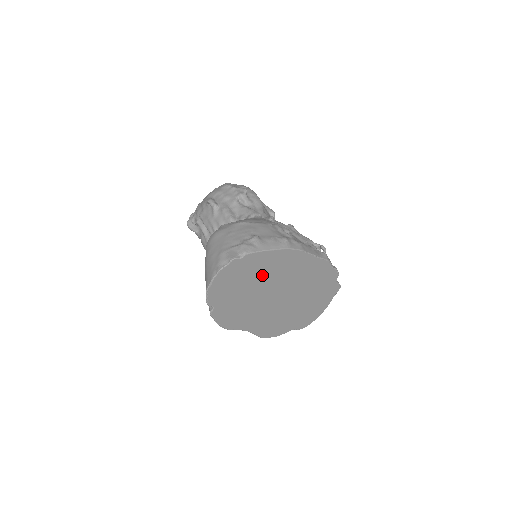
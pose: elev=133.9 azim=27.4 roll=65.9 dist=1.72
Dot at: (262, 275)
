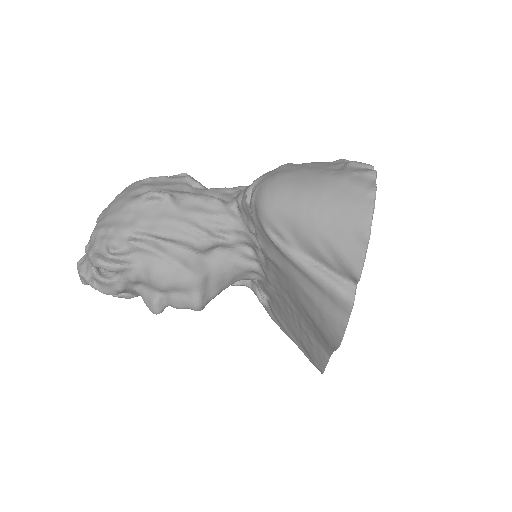
Dot at: occluded
